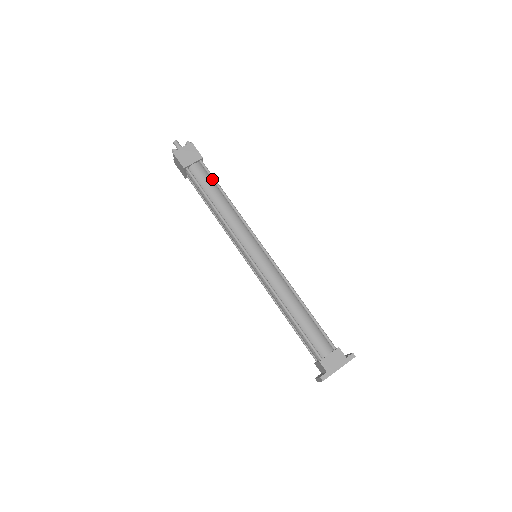
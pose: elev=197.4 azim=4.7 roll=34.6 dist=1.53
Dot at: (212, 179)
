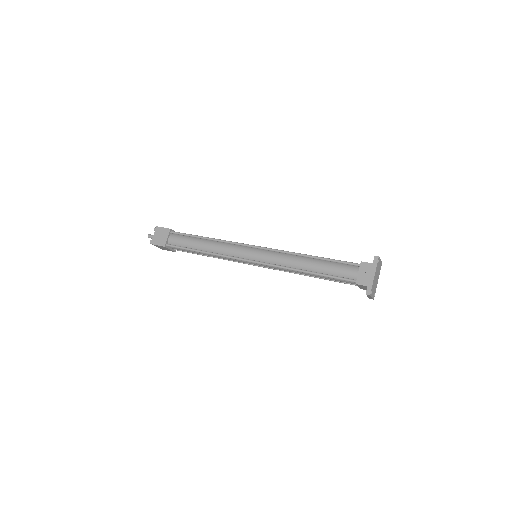
Dot at: (187, 236)
